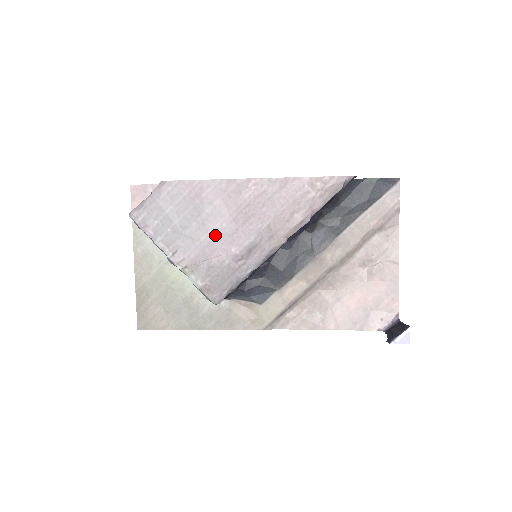
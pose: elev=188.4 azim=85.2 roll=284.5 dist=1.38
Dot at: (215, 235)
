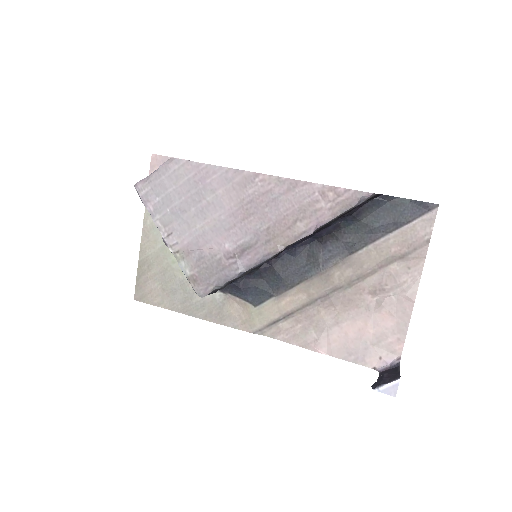
Dot at: (211, 226)
